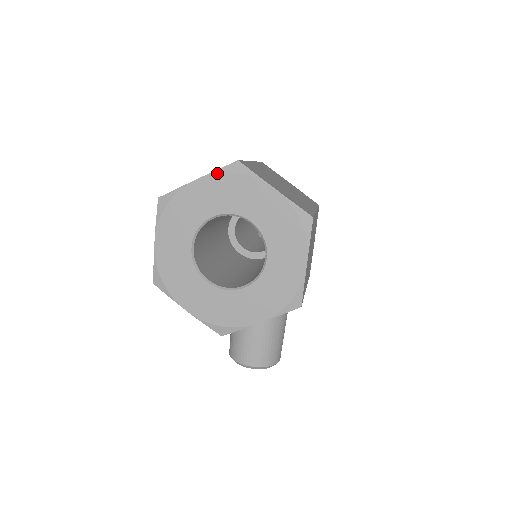
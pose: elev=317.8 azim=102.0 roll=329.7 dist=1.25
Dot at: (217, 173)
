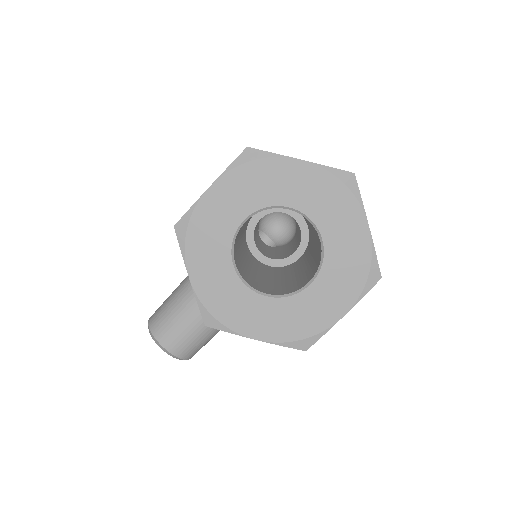
Dot at: (326, 169)
